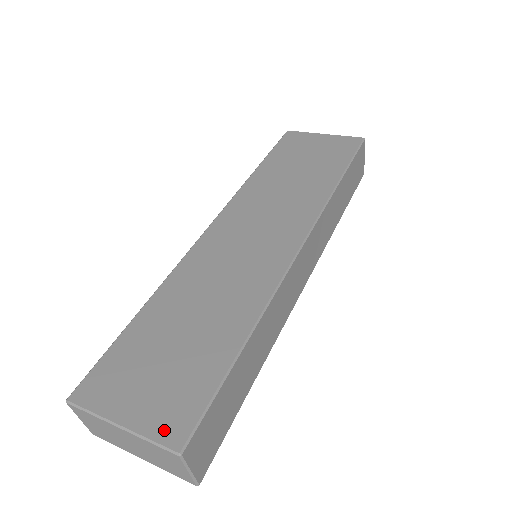
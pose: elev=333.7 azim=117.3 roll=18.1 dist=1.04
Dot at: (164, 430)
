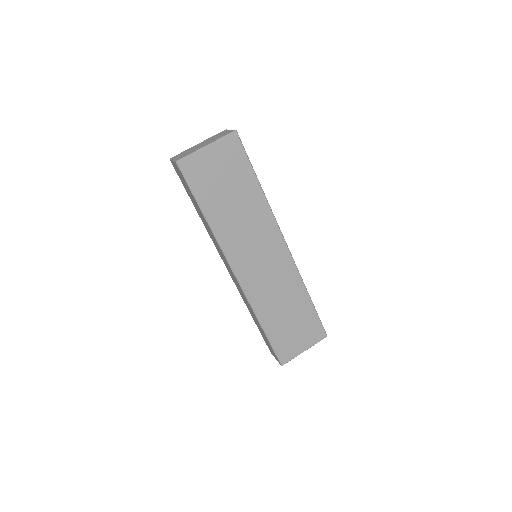
Dot at: (318, 338)
